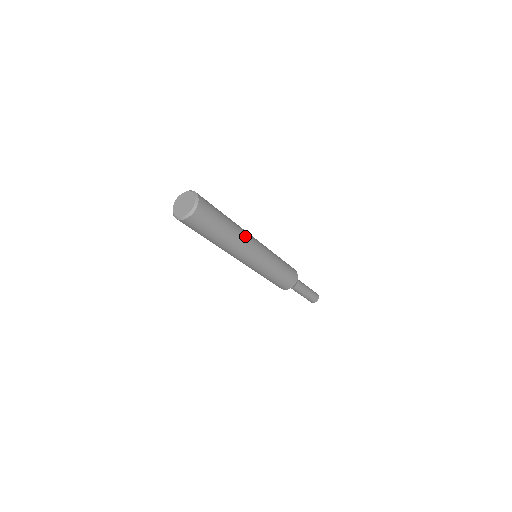
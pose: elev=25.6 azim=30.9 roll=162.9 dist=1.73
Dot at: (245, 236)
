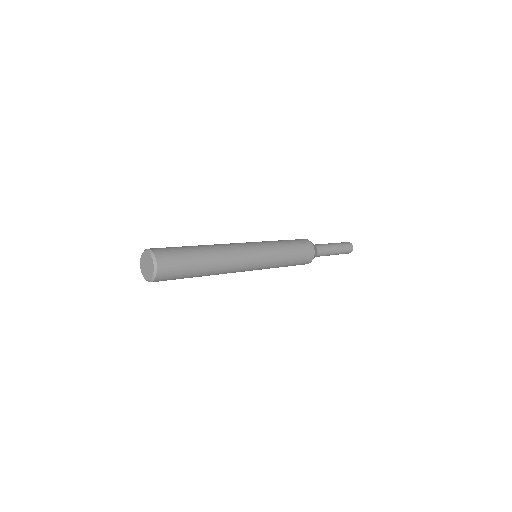
Dot at: (226, 272)
